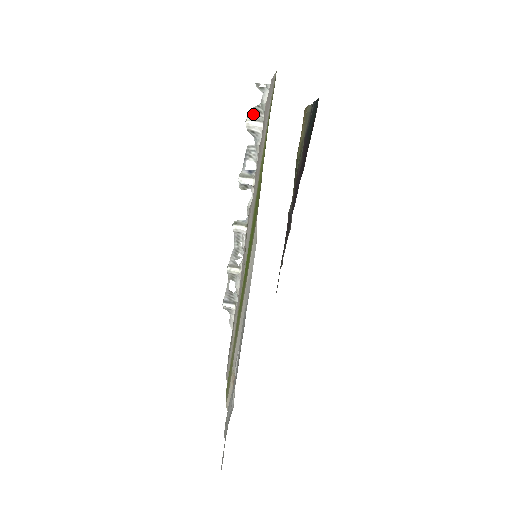
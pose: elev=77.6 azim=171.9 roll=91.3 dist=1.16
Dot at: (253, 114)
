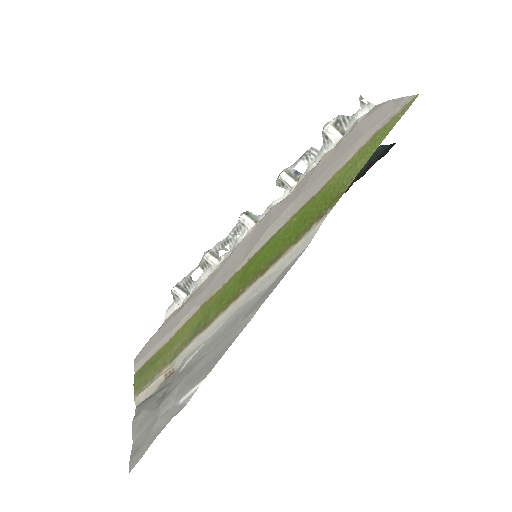
Dot at: (338, 121)
